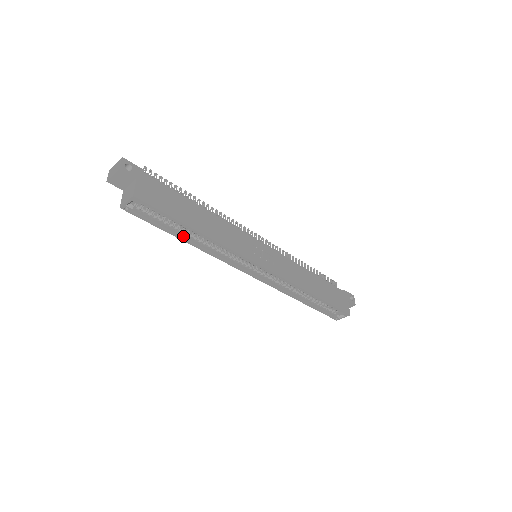
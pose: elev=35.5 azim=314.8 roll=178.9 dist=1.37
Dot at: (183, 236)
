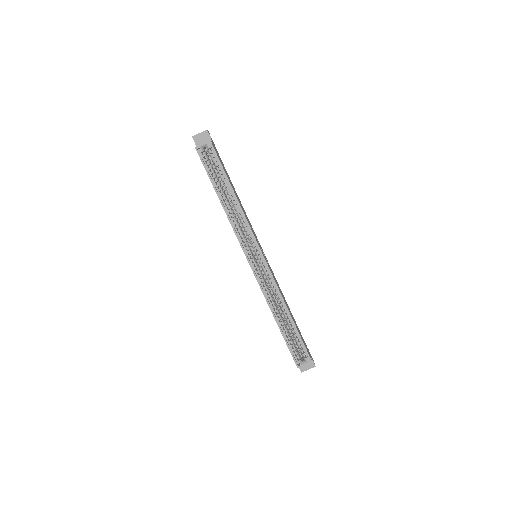
Dot at: (220, 195)
